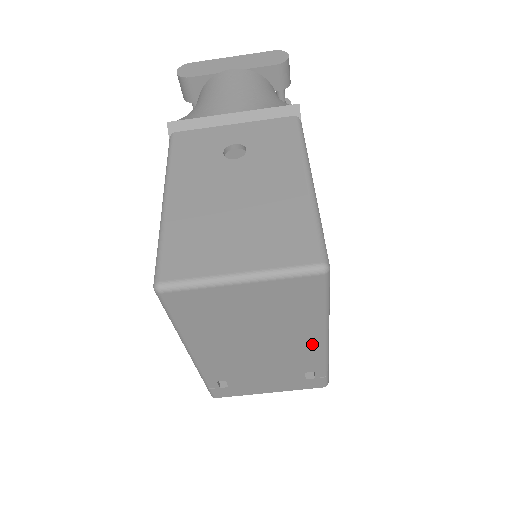
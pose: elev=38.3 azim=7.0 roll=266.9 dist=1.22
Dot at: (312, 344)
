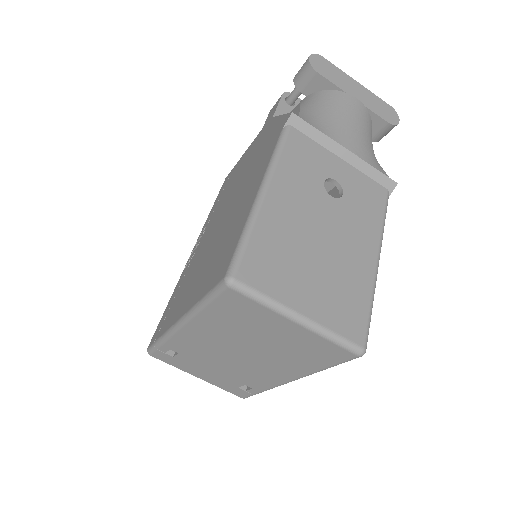
Dot at: (280, 377)
